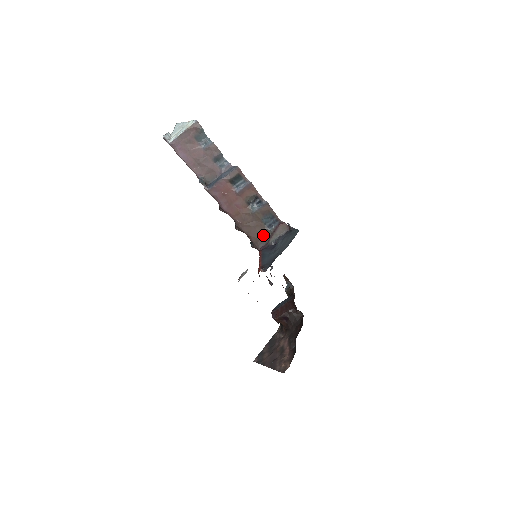
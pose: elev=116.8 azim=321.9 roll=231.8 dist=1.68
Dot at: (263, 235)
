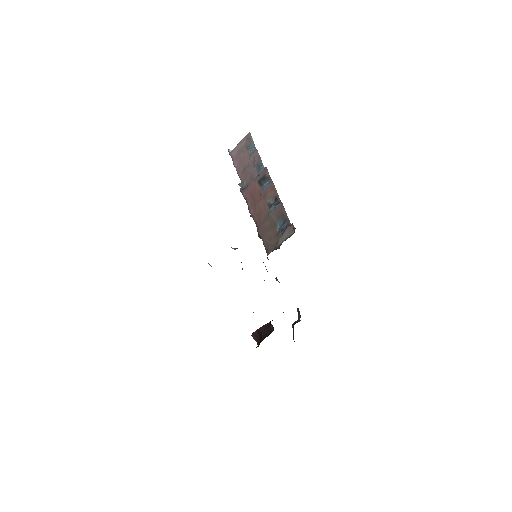
Dot at: (274, 240)
